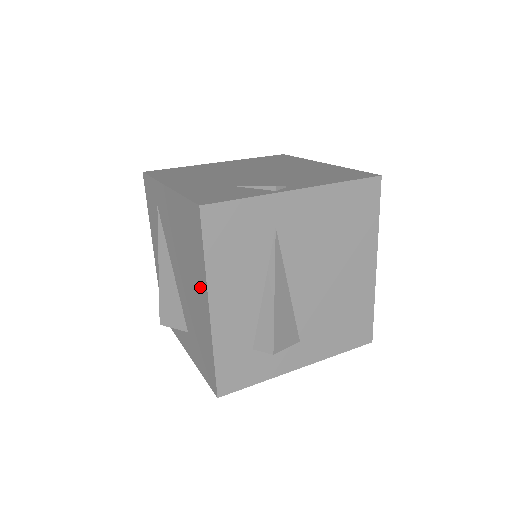
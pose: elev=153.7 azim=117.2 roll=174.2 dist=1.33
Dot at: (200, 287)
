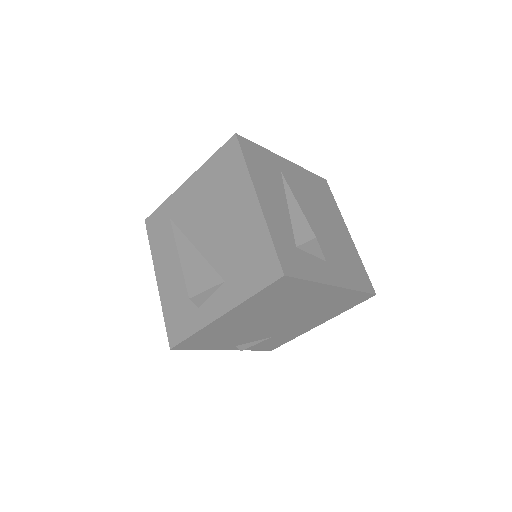
Dot at: (242, 196)
